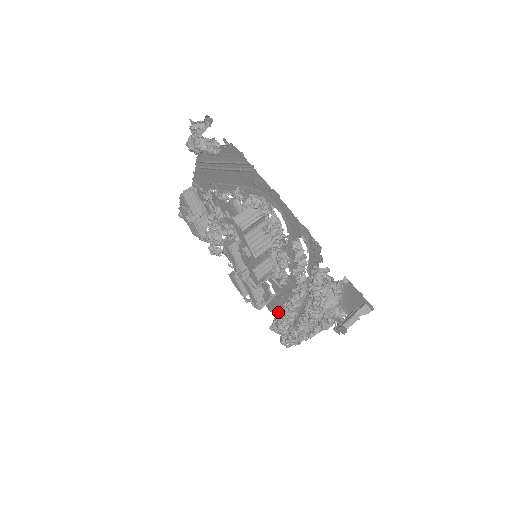
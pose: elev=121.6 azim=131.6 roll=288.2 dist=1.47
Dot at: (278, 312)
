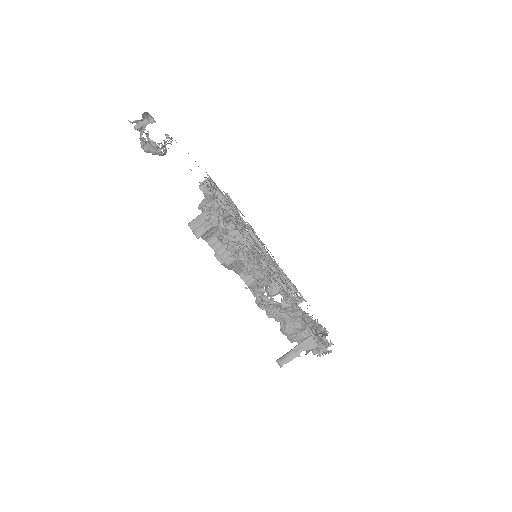
Dot at: occluded
